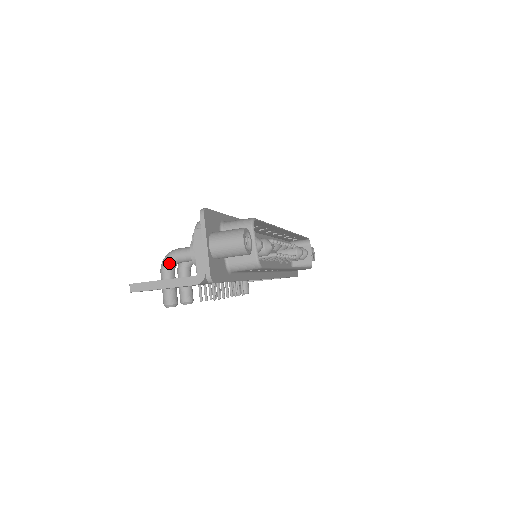
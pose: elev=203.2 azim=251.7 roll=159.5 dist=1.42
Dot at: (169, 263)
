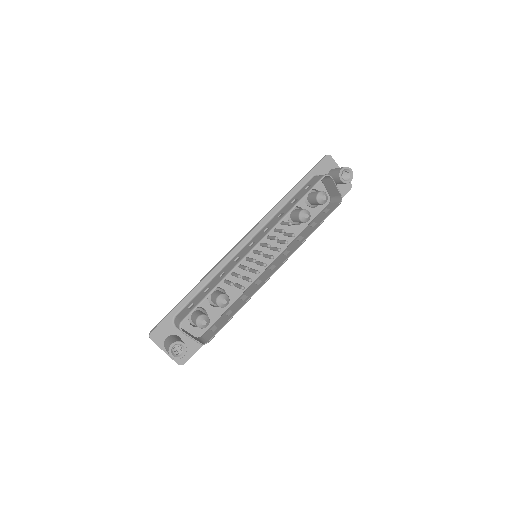
Dot at: occluded
